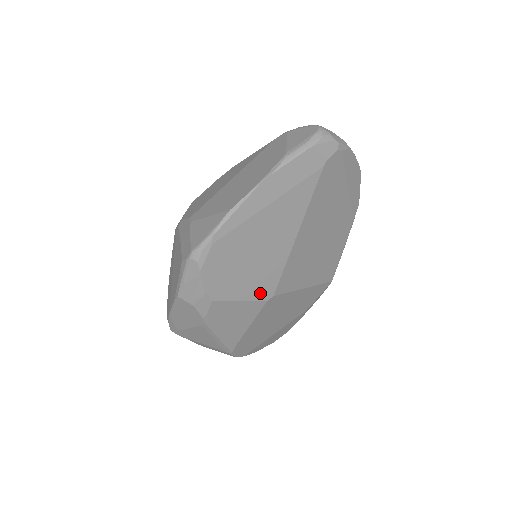
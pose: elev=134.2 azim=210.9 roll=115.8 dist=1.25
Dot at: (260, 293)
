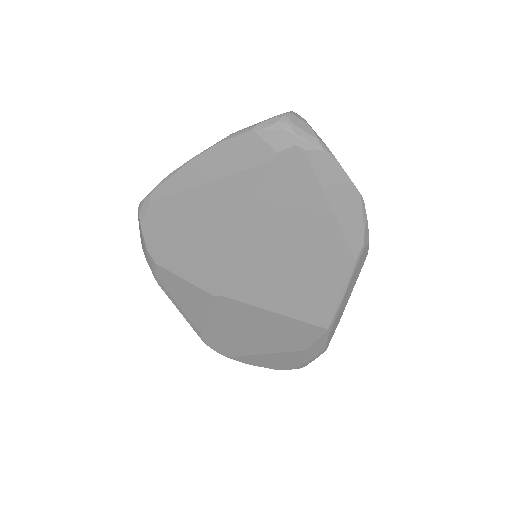
Dot at: (205, 283)
